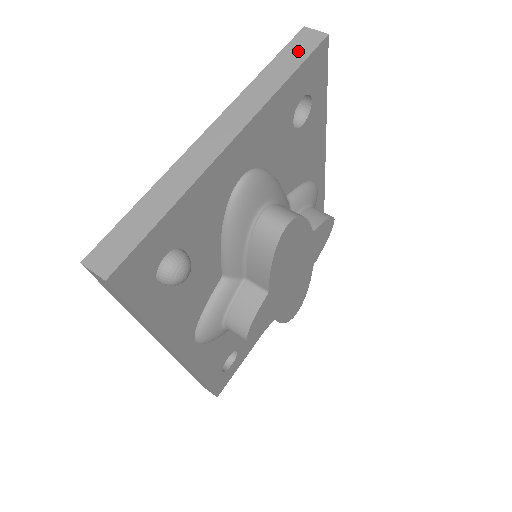
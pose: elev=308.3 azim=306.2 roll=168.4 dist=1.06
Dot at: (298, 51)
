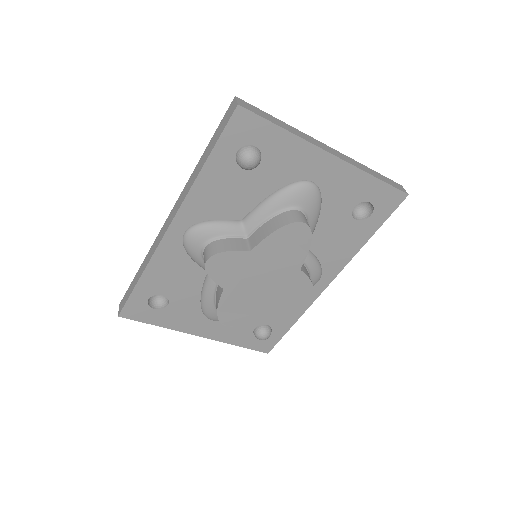
Dot at: (390, 182)
